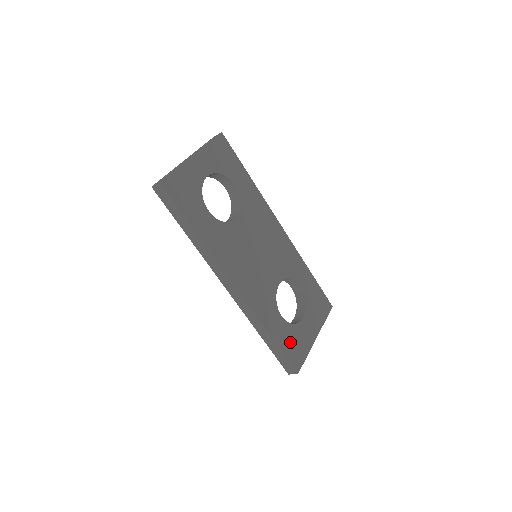
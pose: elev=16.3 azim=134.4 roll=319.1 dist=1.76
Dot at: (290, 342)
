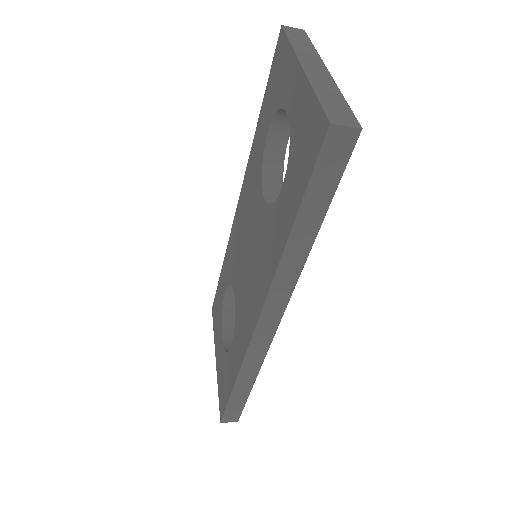
Dot at: occluded
